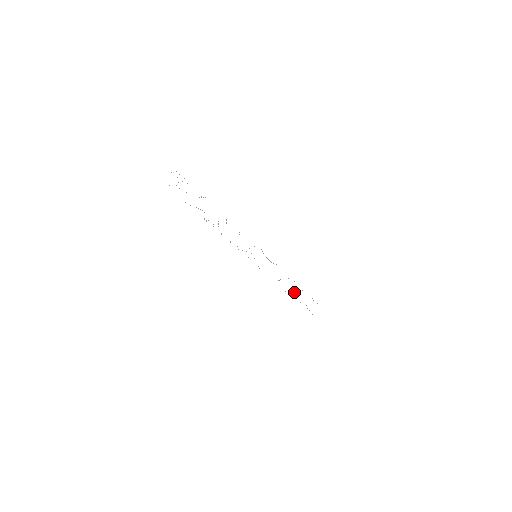
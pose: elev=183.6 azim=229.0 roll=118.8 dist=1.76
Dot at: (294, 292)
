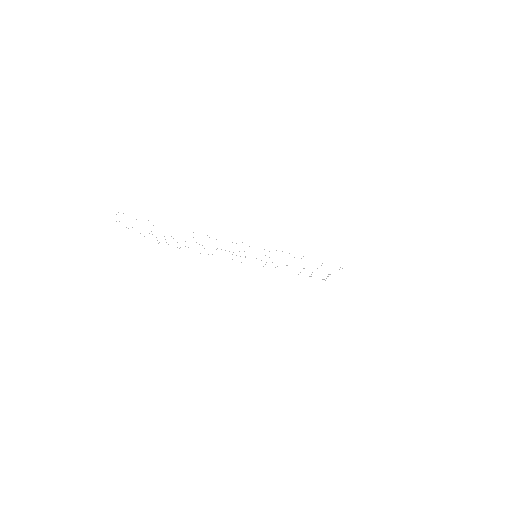
Dot at: occluded
